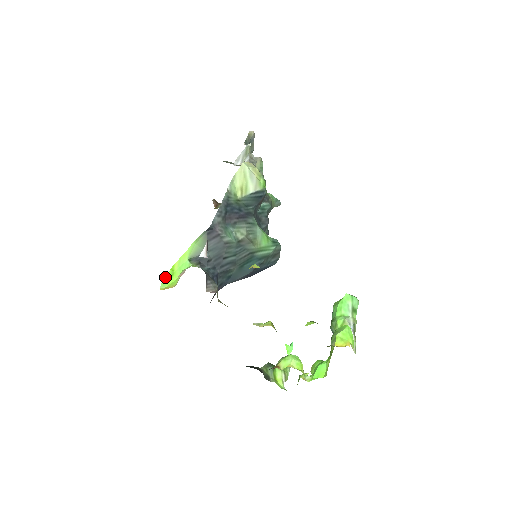
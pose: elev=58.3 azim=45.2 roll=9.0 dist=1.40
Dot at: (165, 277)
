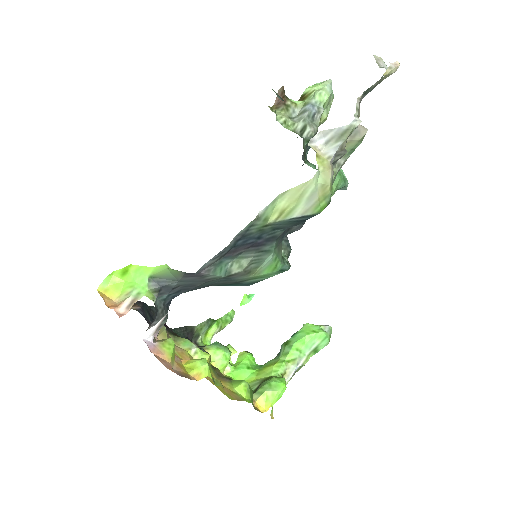
Dot at: (114, 271)
